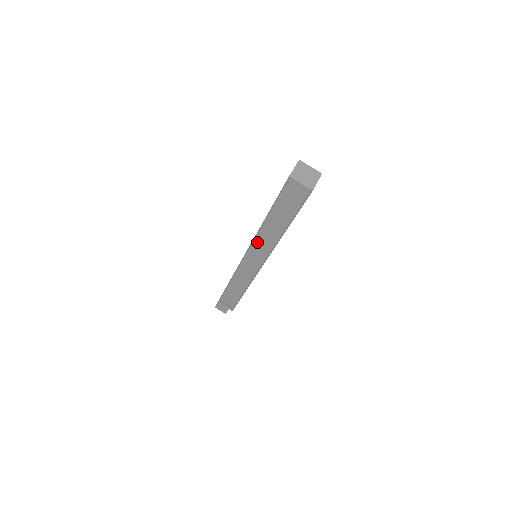
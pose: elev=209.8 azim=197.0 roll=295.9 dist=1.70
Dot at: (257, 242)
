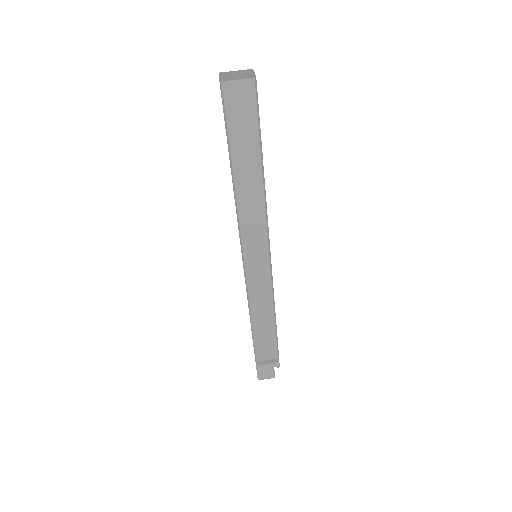
Dot at: (244, 223)
